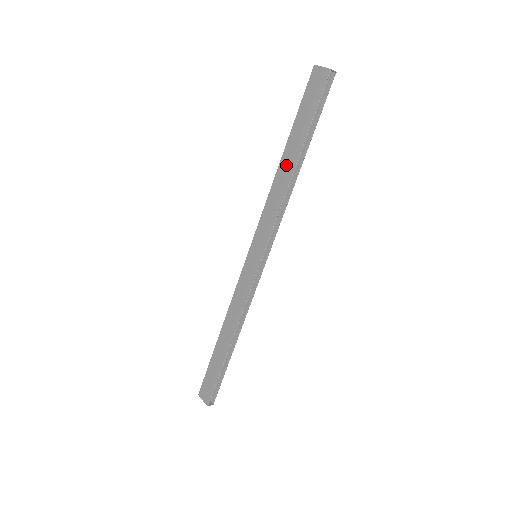
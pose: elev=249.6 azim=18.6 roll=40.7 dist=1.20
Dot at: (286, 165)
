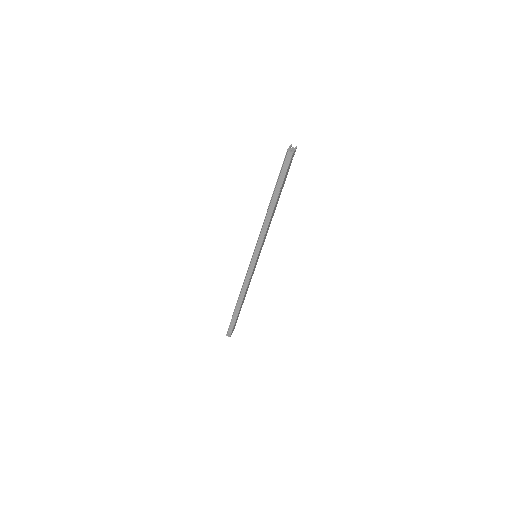
Dot at: (270, 204)
